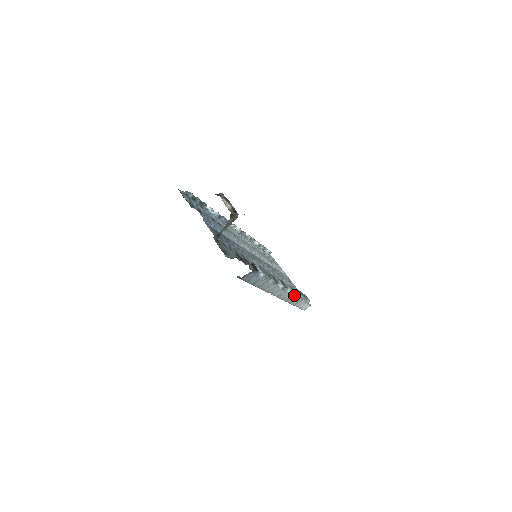
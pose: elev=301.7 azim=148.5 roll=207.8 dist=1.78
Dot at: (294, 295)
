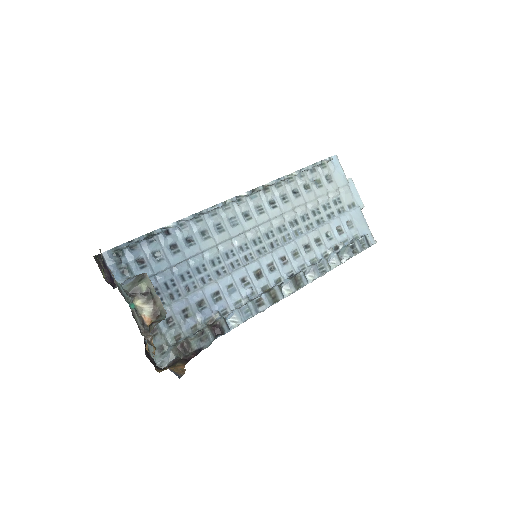
Dot at: (328, 270)
